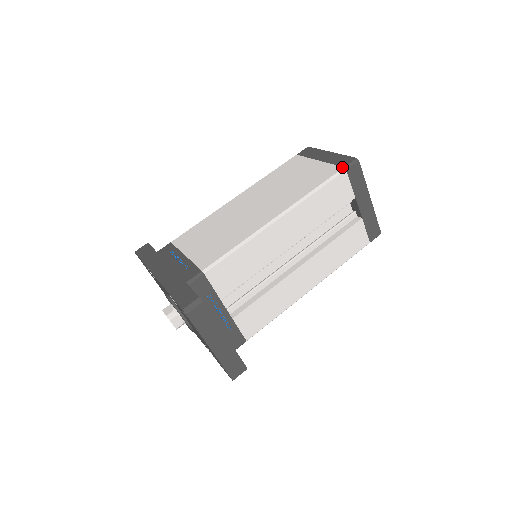
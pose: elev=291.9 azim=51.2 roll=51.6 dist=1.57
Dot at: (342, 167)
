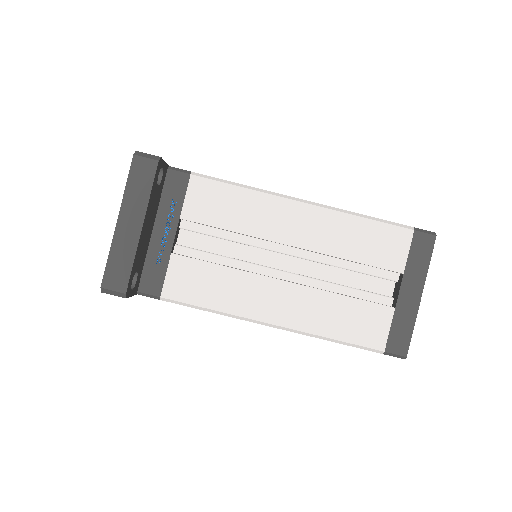
Dot at: occluded
